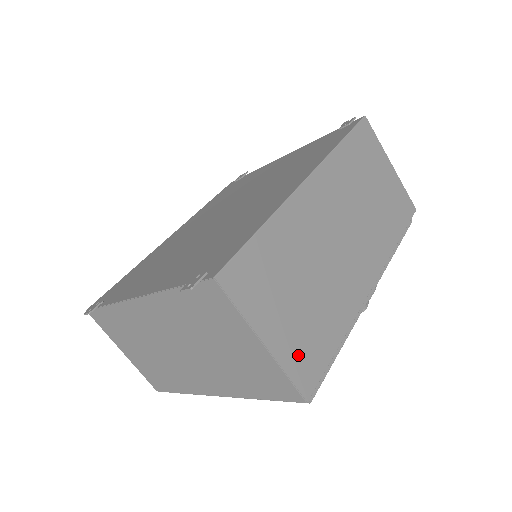
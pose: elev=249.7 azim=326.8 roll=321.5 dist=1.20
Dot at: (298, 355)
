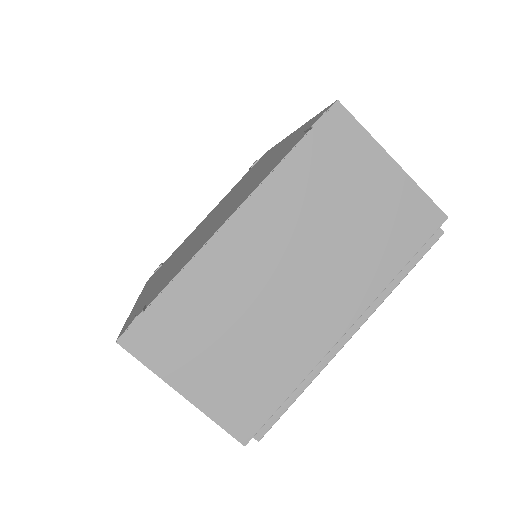
Dot at: occluded
